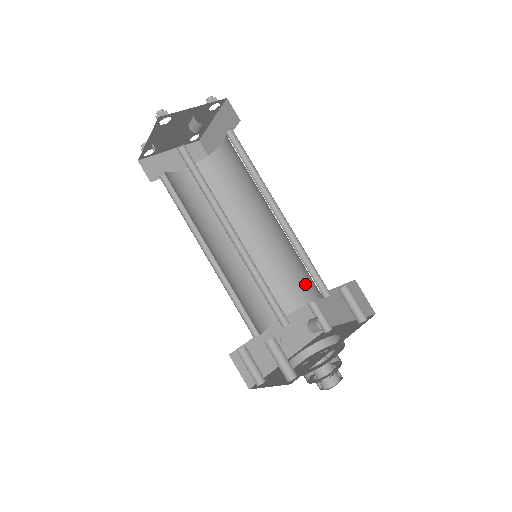
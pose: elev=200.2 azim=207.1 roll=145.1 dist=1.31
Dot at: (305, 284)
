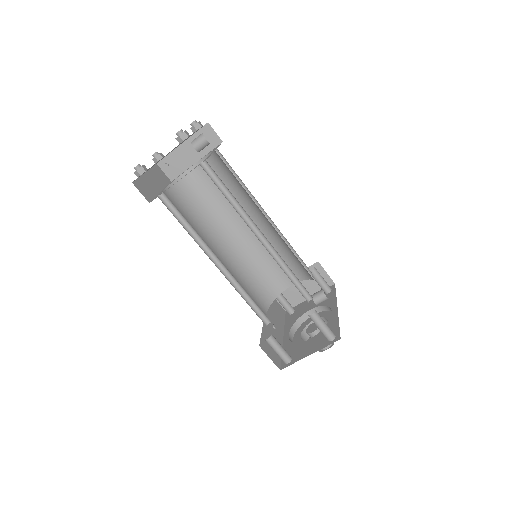
Dot at: (282, 275)
